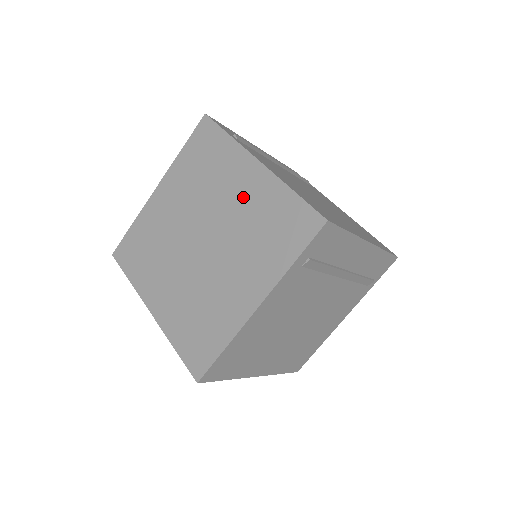
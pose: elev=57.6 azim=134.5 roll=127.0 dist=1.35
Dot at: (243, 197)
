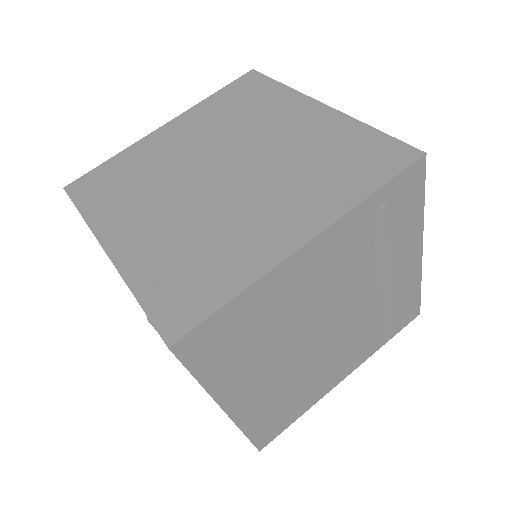
Dot at: (296, 133)
